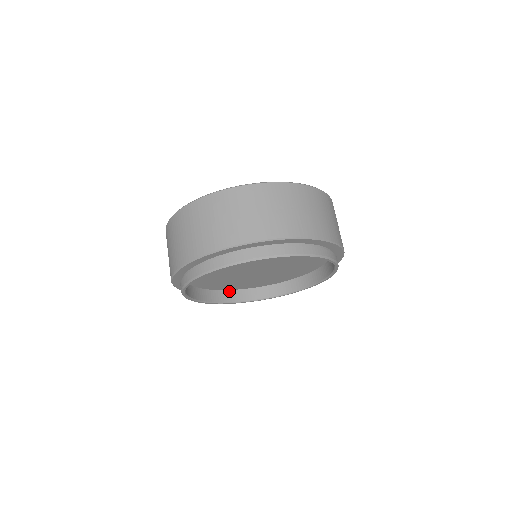
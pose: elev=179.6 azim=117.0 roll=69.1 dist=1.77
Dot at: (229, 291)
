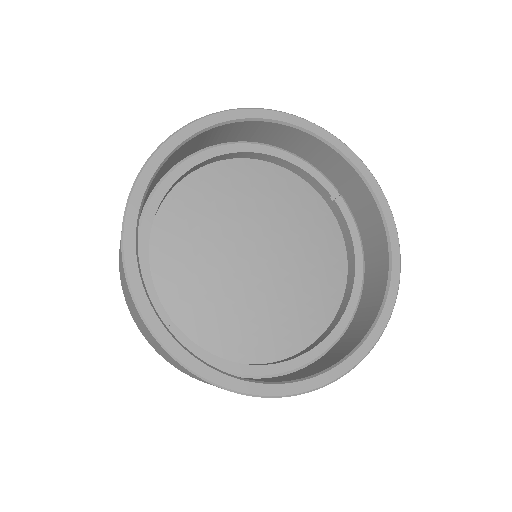
Dot at: occluded
